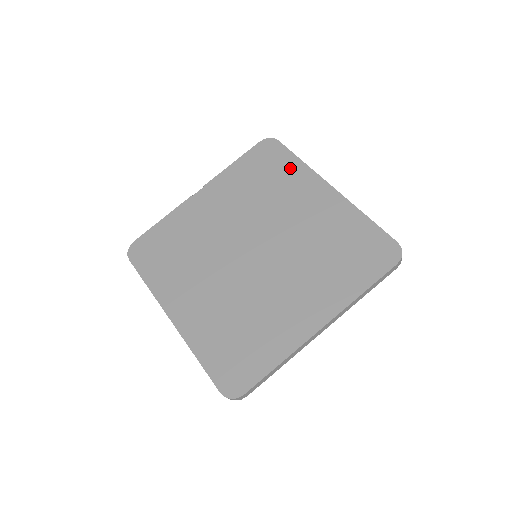
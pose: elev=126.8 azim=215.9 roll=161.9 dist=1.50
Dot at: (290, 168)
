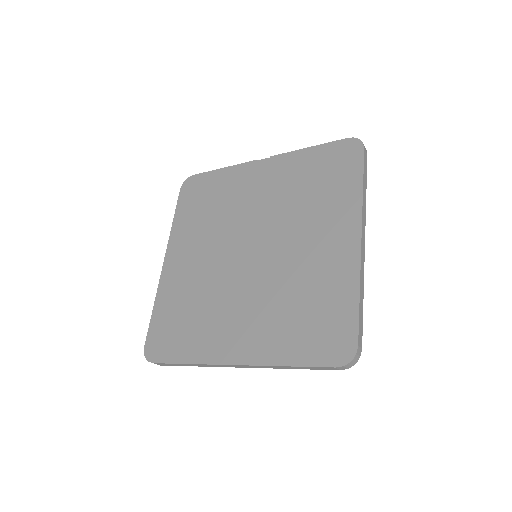
Dot at: (346, 188)
